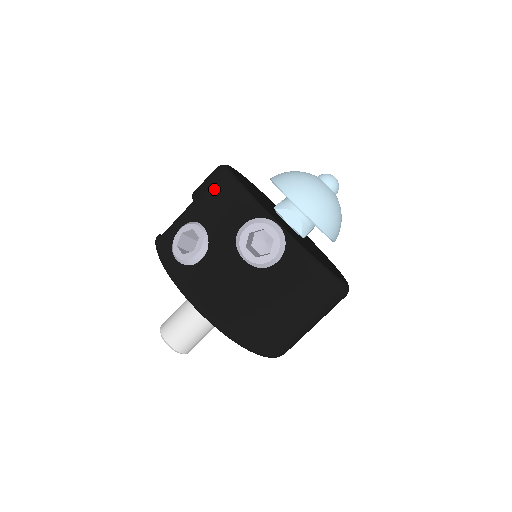
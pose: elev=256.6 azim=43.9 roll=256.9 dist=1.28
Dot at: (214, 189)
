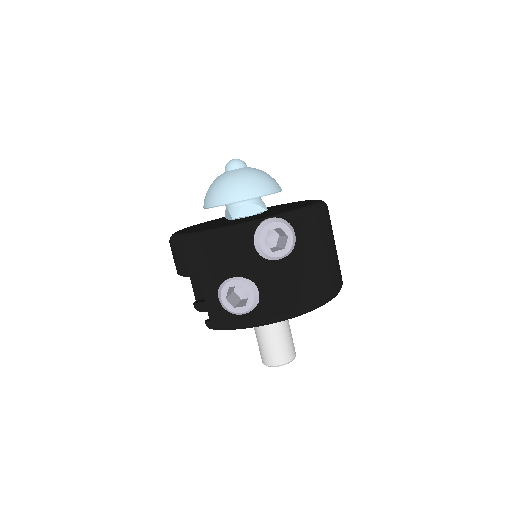
Dot at: (204, 253)
